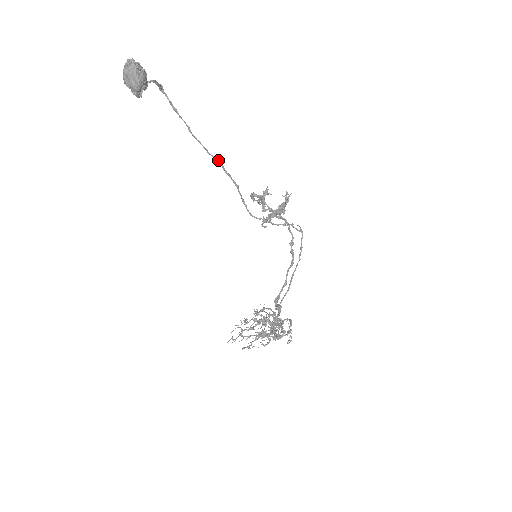
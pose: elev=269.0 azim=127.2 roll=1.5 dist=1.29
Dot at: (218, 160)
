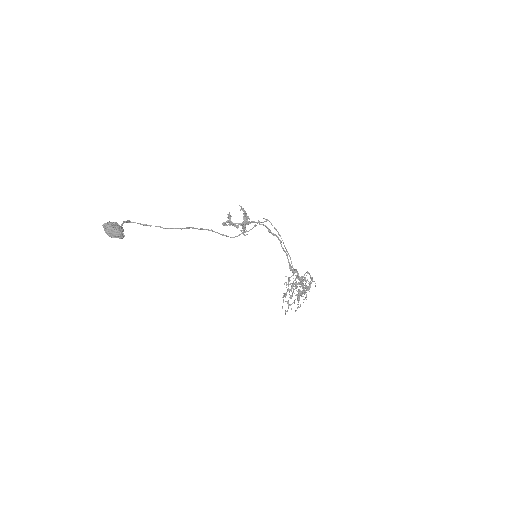
Dot at: (189, 227)
